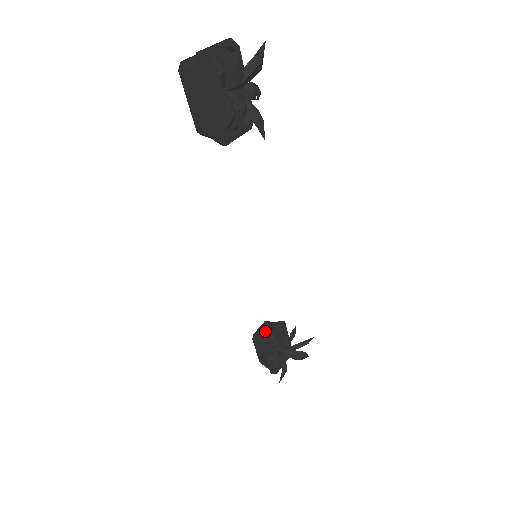
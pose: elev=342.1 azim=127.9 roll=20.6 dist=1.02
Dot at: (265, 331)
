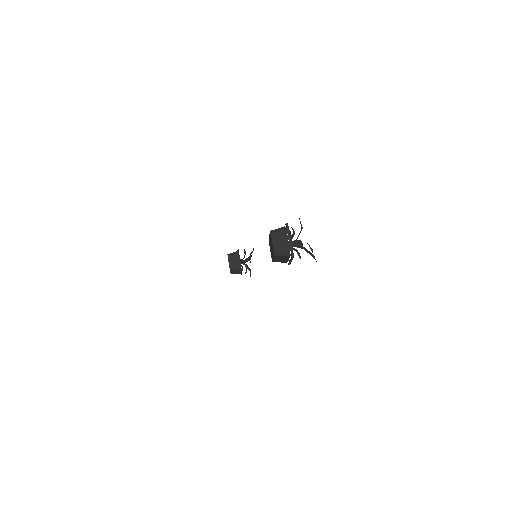
Dot at: (235, 263)
